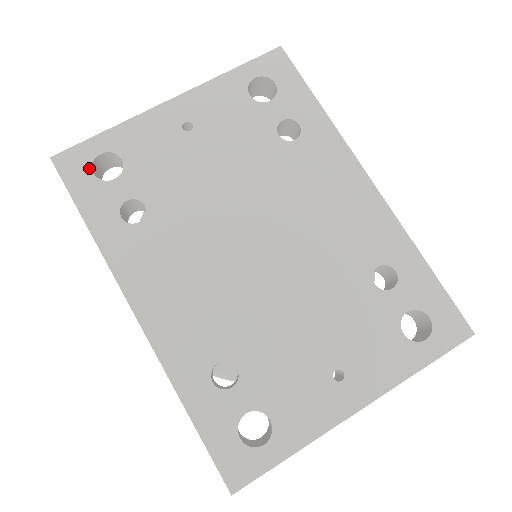
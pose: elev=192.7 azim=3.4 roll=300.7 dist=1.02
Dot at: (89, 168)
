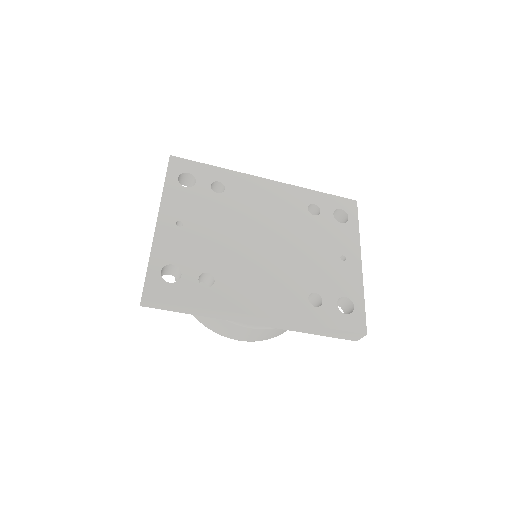
Dot at: (165, 283)
